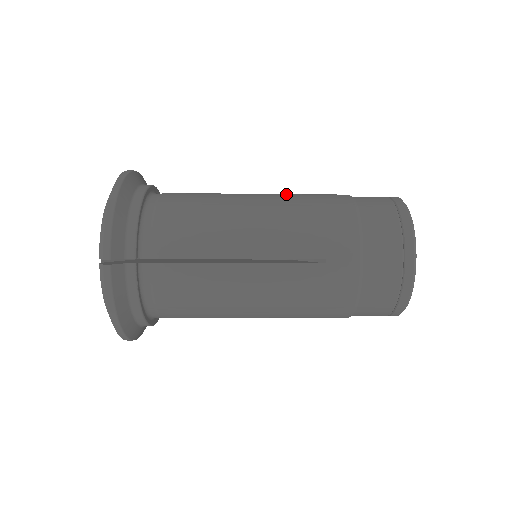
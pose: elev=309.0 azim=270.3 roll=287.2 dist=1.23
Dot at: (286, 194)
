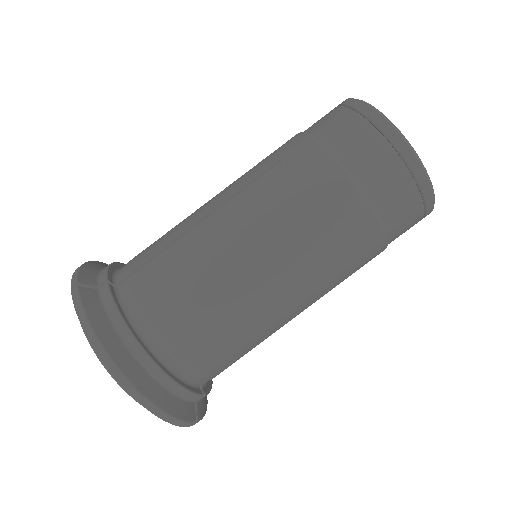
Dot at: (276, 223)
